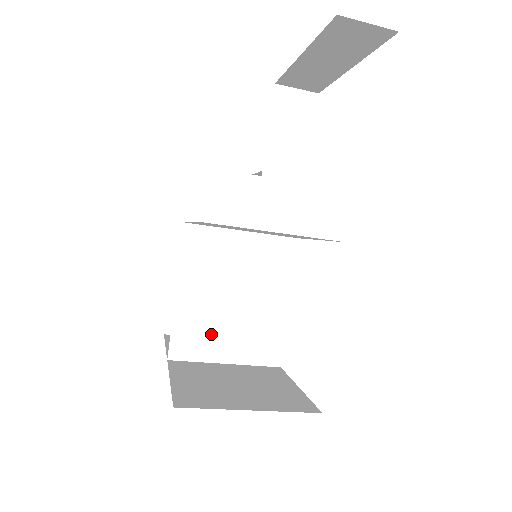
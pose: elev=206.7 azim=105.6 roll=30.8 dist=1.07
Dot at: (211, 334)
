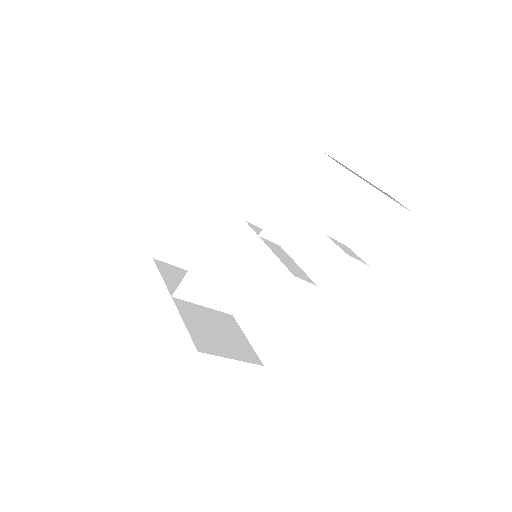
Dot at: (204, 288)
